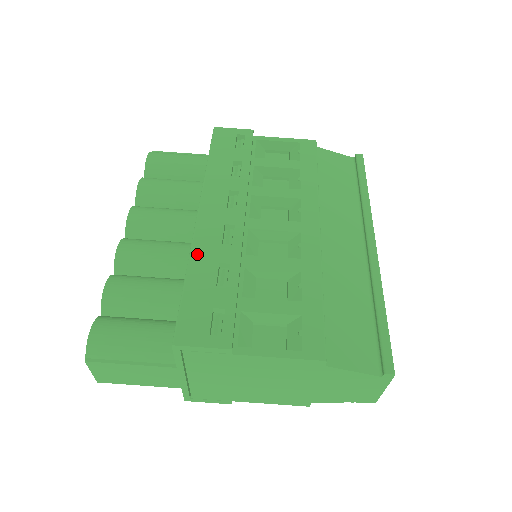
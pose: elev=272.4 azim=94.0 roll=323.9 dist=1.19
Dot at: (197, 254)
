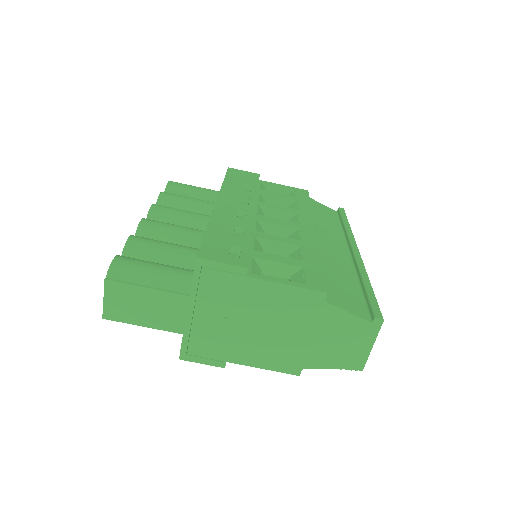
Dot at: (217, 219)
